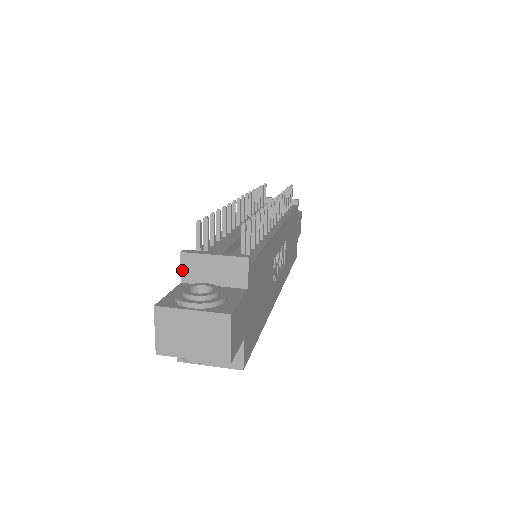
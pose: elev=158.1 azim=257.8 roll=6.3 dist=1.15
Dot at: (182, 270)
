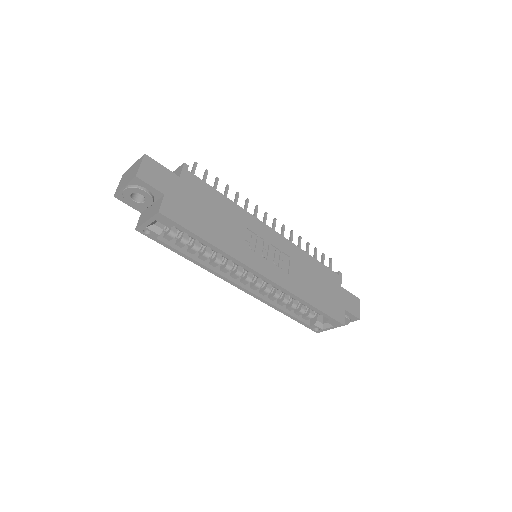
Dot at: occluded
